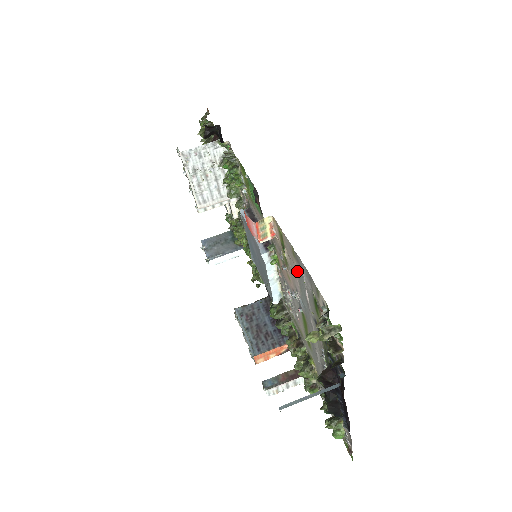
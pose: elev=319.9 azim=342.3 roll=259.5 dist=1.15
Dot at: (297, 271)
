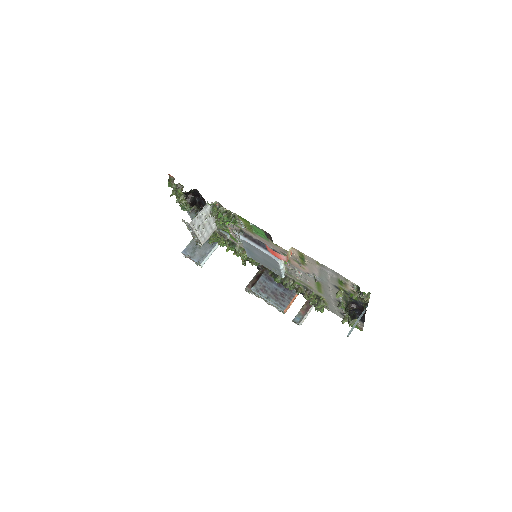
Dot at: (319, 269)
